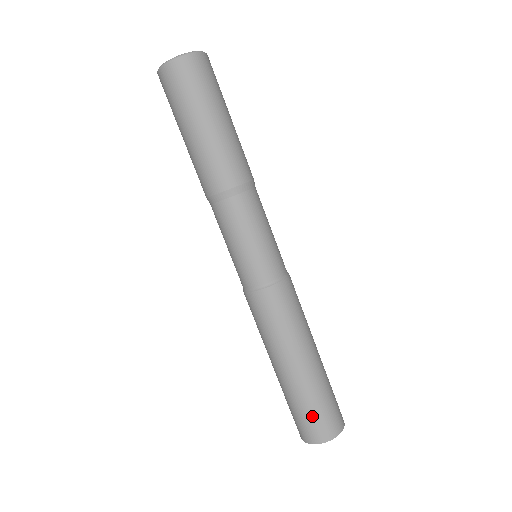
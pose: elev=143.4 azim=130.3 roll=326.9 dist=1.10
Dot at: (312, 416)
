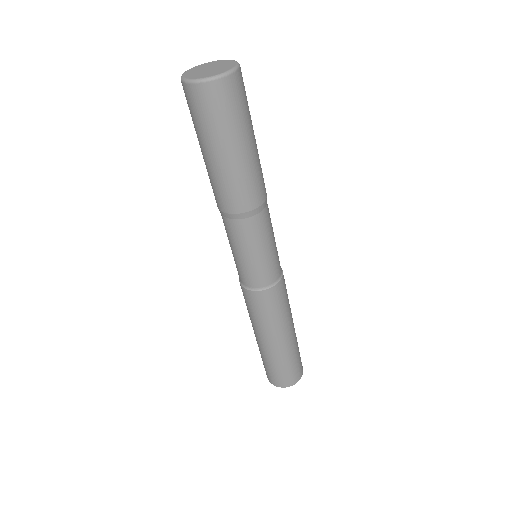
Dot at: (273, 371)
